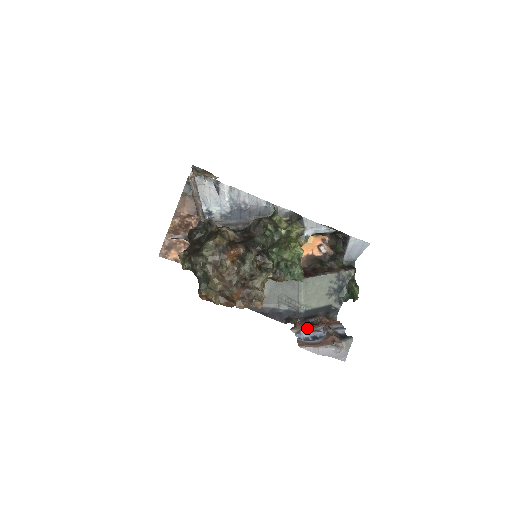
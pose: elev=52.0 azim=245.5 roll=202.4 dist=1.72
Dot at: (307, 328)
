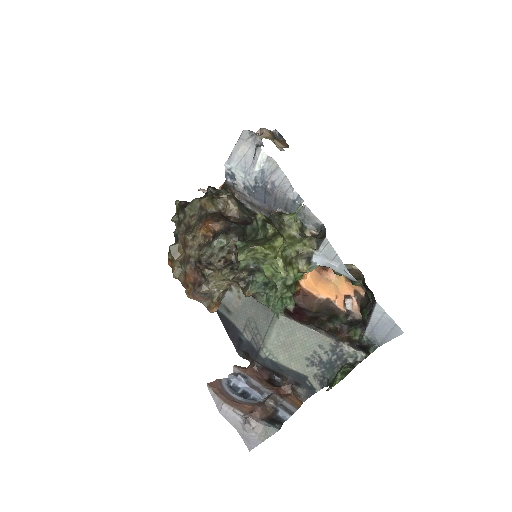
Dot at: (253, 379)
